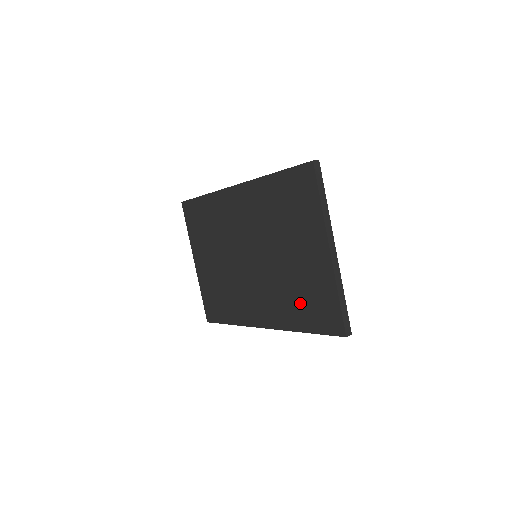
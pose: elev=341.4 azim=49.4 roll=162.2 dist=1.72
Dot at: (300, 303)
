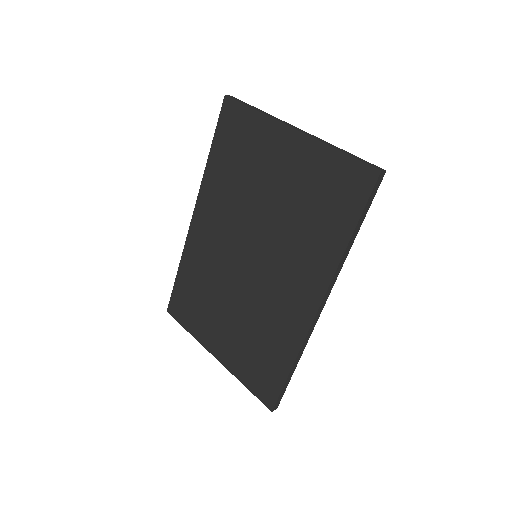
Dot at: (319, 217)
